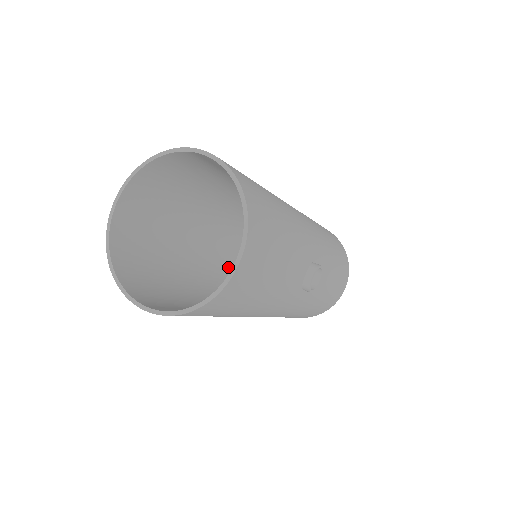
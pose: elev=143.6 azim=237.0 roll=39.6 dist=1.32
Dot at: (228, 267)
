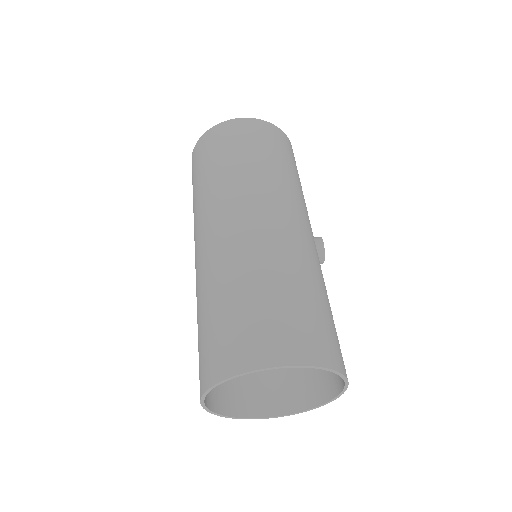
Dot at: occluded
